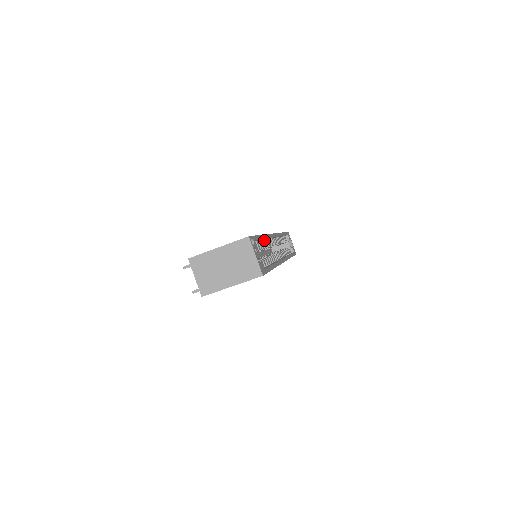
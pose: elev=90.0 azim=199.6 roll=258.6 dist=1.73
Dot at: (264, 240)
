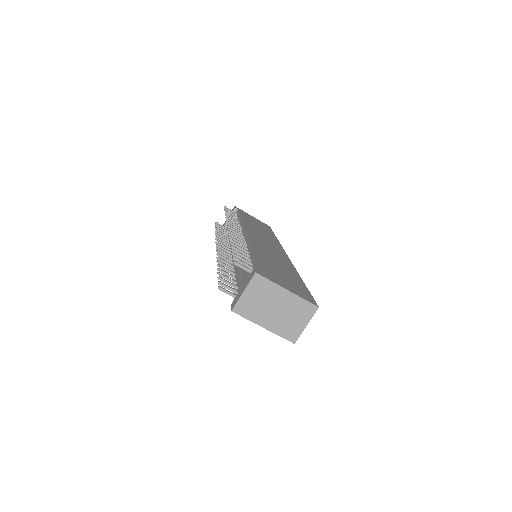
Dot at: occluded
